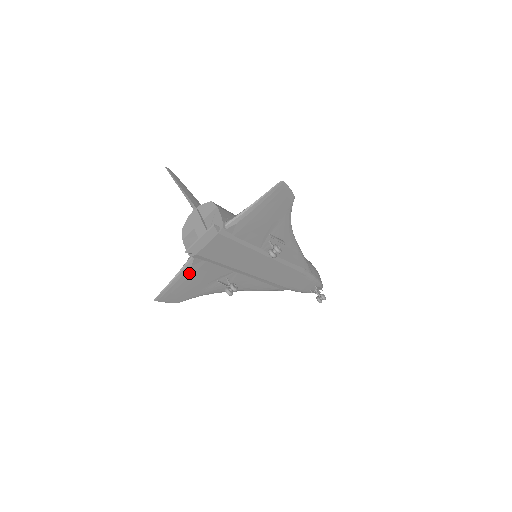
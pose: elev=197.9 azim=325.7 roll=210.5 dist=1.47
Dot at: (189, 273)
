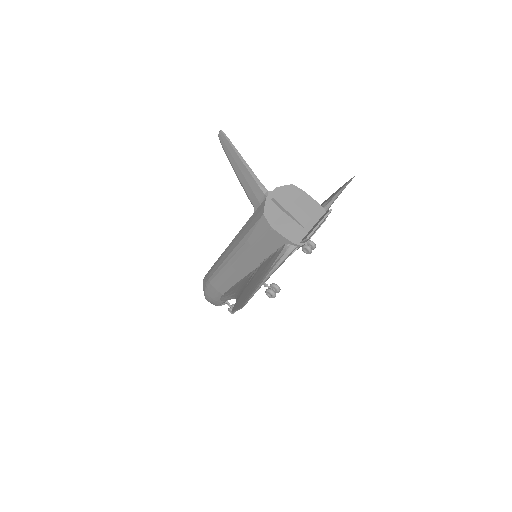
Dot at: occluded
